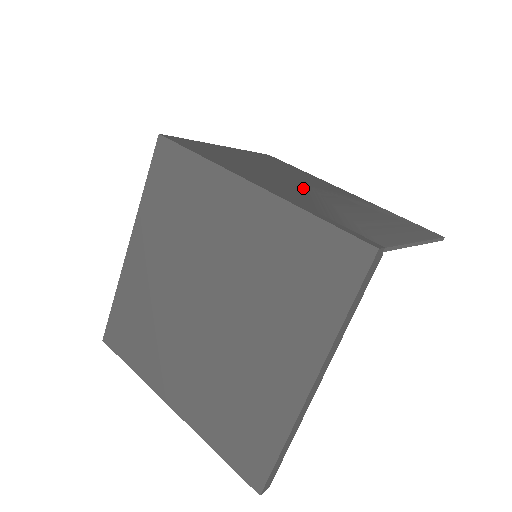
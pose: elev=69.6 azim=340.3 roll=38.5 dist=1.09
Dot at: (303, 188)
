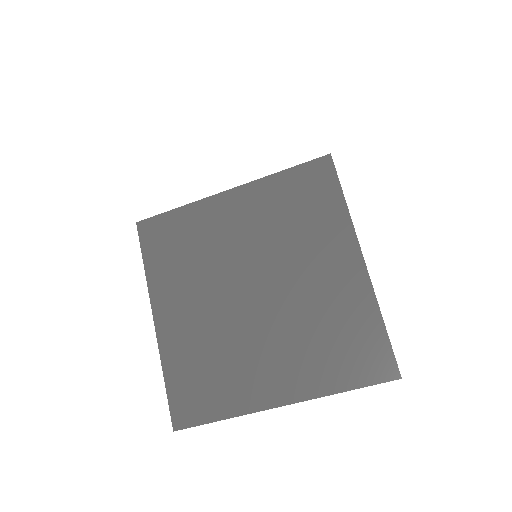
Dot at: occluded
